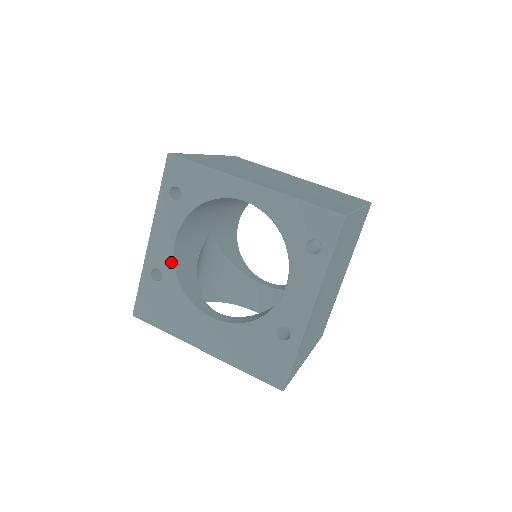
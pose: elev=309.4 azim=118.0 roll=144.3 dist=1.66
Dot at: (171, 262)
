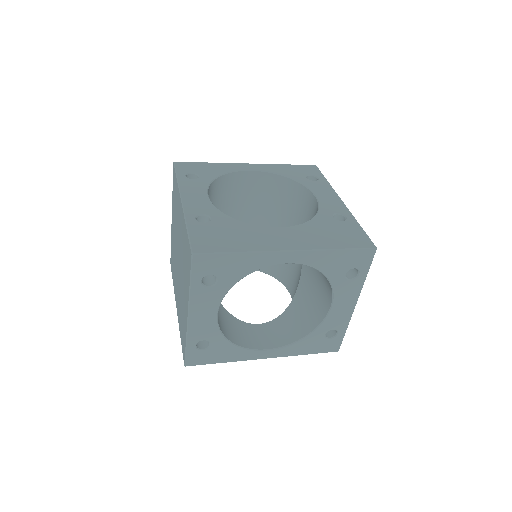
Dot at: (214, 207)
